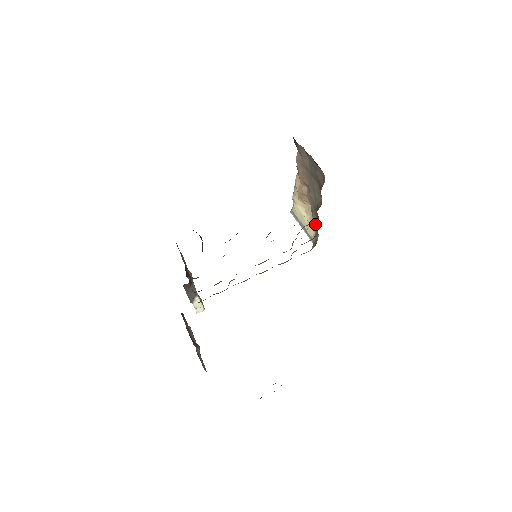
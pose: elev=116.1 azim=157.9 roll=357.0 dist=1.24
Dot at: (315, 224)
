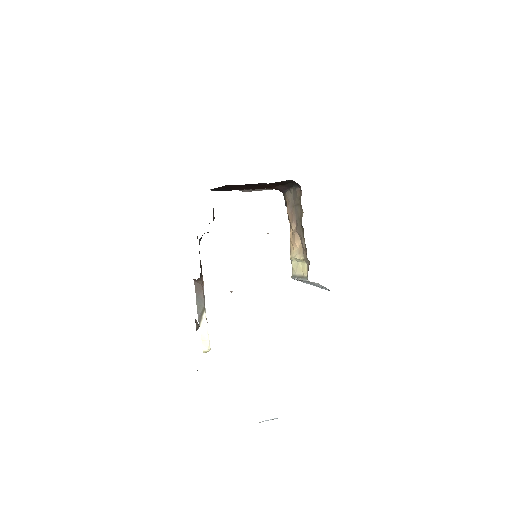
Dot at: (304, 248)
